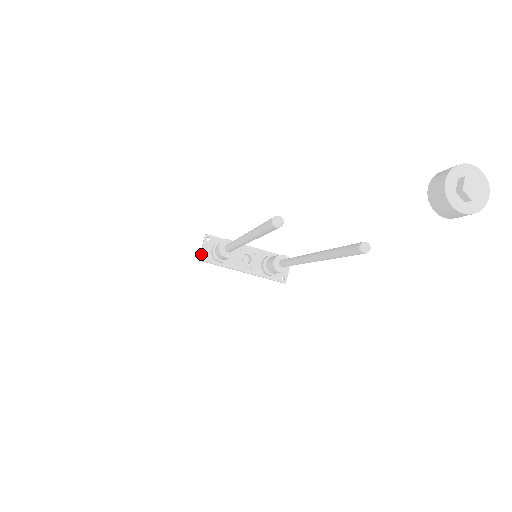
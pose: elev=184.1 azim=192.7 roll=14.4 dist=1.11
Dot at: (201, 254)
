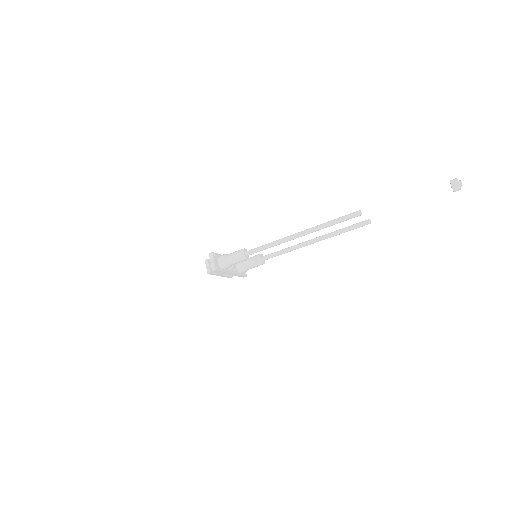
Dot at: (215, 266)
